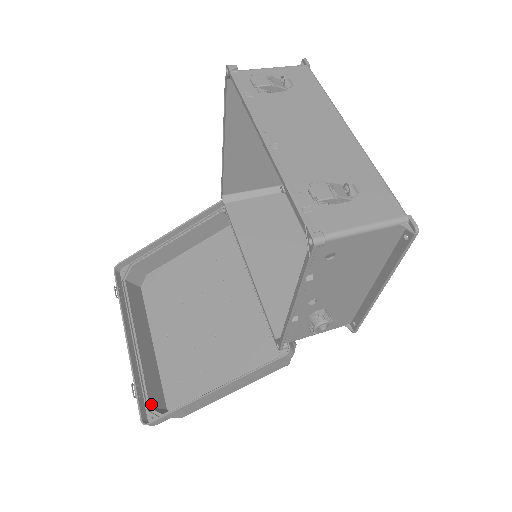
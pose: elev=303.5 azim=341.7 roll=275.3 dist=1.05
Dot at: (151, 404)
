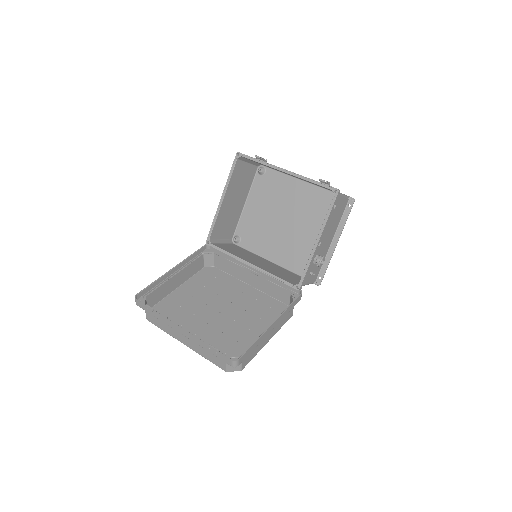
Dot at: occluded
